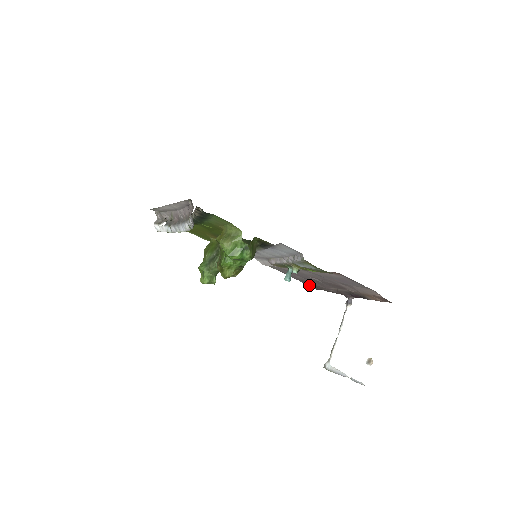
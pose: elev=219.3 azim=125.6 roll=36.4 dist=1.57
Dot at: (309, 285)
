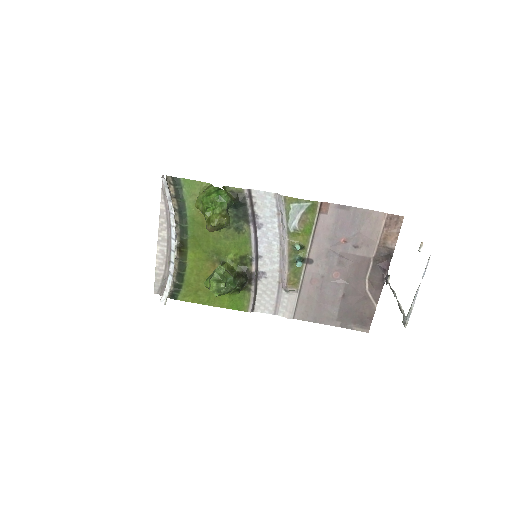
Dot at: (356, 328)
